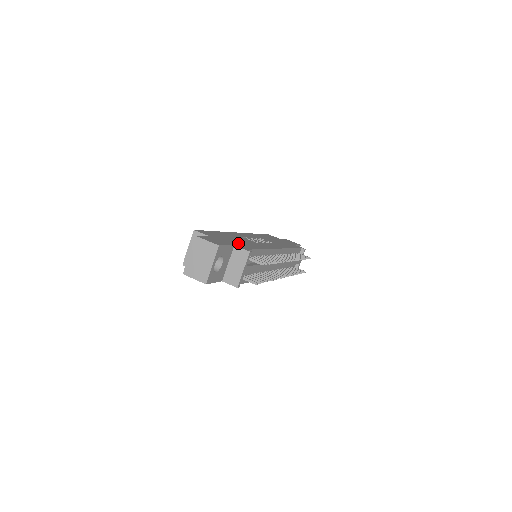
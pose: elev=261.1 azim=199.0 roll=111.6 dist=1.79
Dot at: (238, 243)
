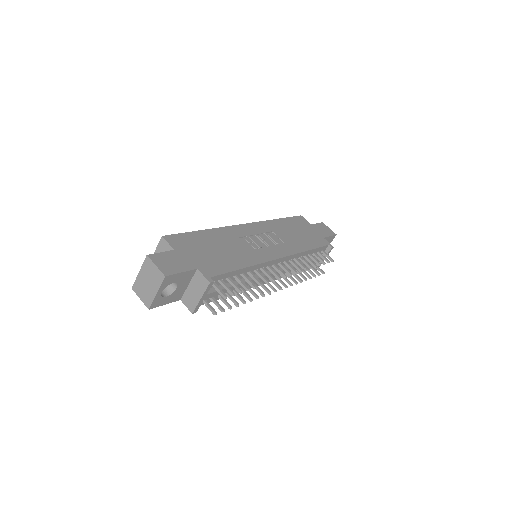
Dot at: (211, 260)
